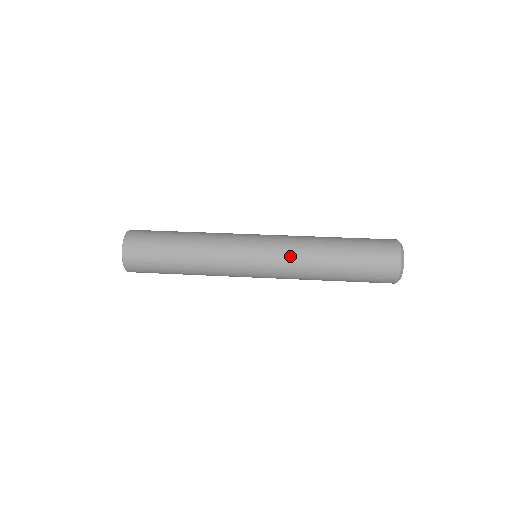
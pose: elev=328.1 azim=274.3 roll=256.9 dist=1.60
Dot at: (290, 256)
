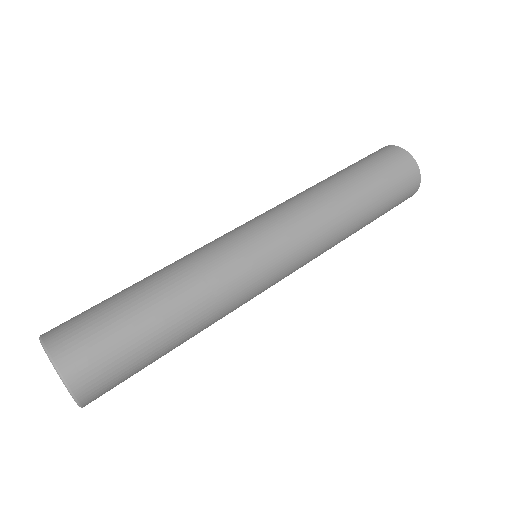
Dot at: (318, 243)
